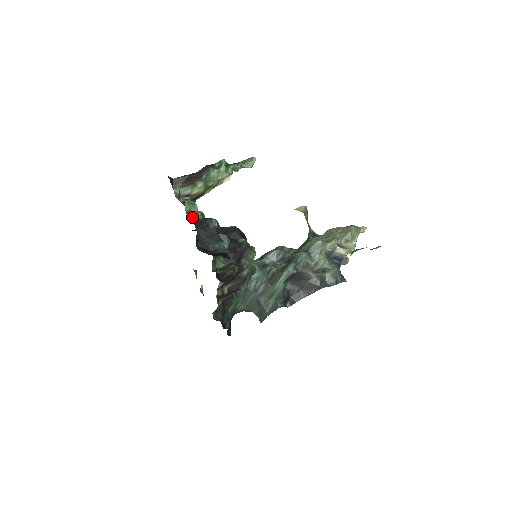
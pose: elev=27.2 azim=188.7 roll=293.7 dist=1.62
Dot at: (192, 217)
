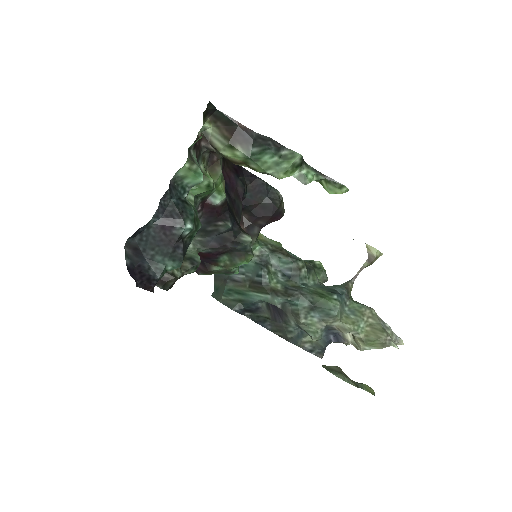
Dot at: (170, 194)
